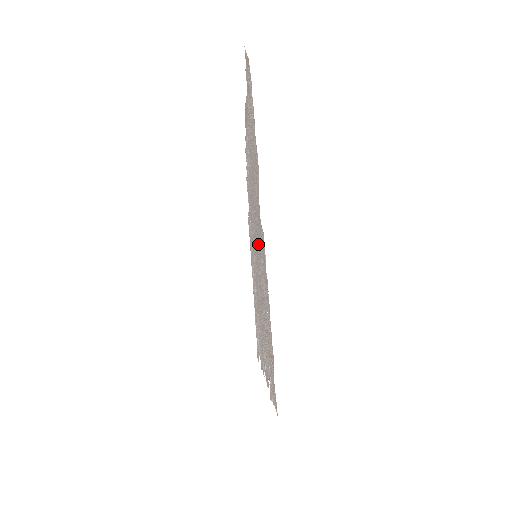
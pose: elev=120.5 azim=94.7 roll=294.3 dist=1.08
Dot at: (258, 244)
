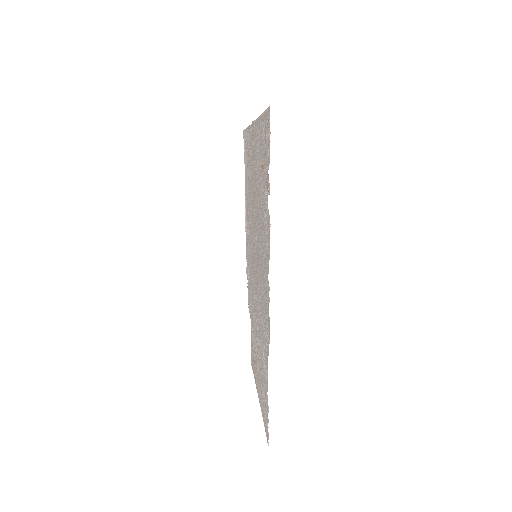
Dot at: (255, 204)
